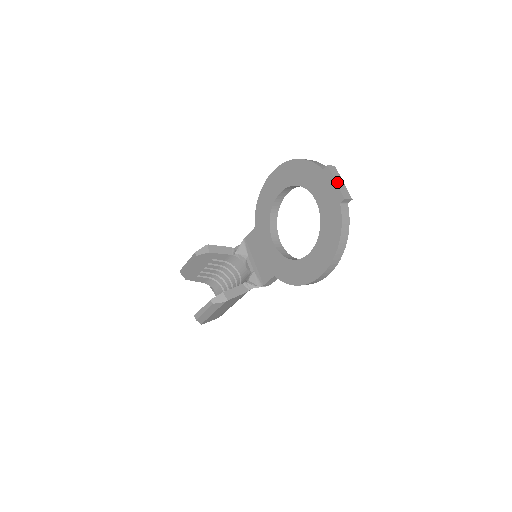
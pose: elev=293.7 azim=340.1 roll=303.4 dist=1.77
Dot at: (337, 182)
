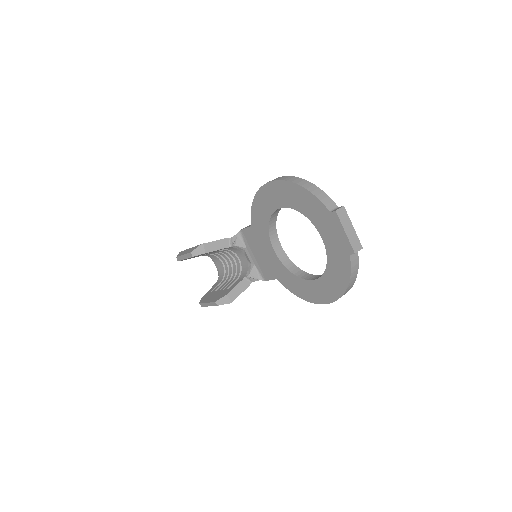
Dot at: (347, 232)
